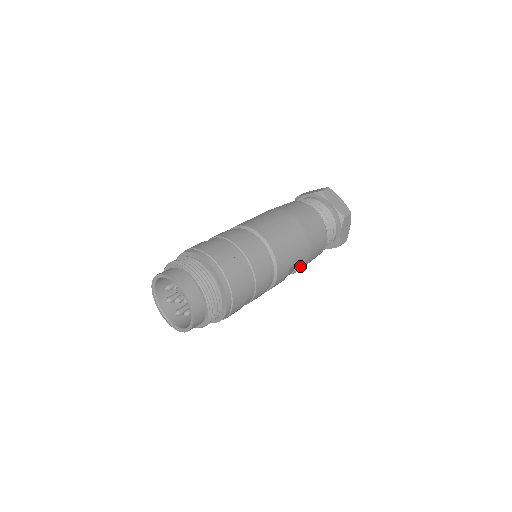
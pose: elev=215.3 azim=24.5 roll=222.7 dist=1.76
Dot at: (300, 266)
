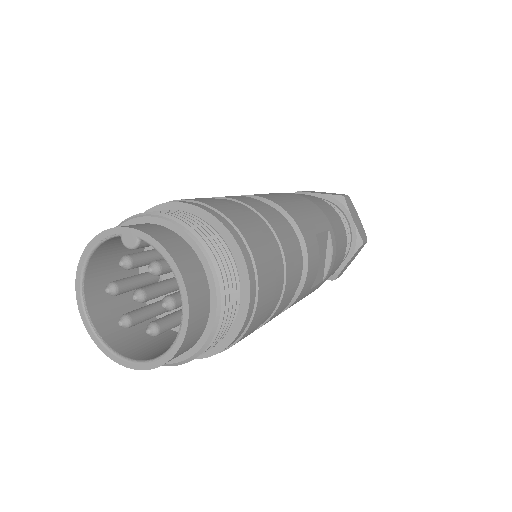
Dot at: (329, 249)
